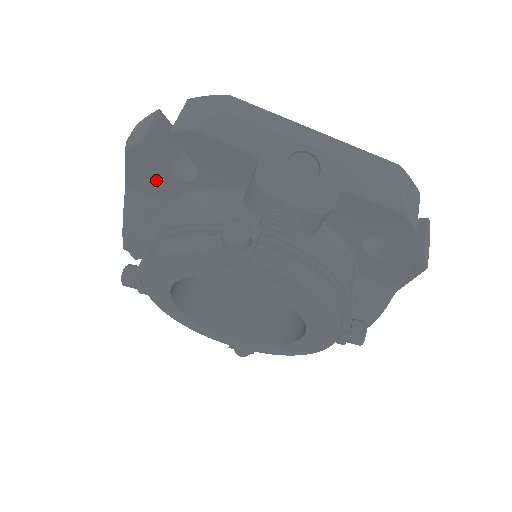
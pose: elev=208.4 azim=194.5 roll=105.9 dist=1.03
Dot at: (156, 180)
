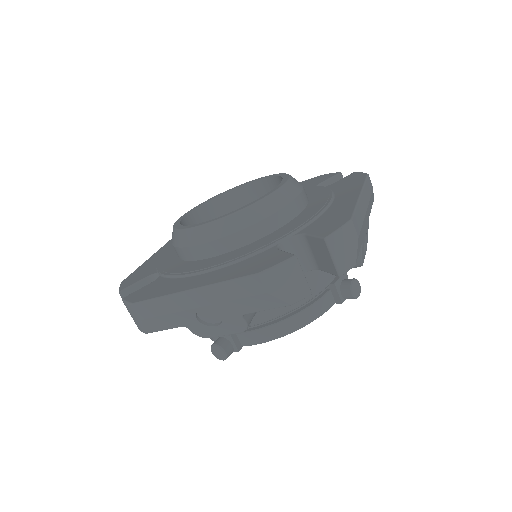
Dot at: occluded
